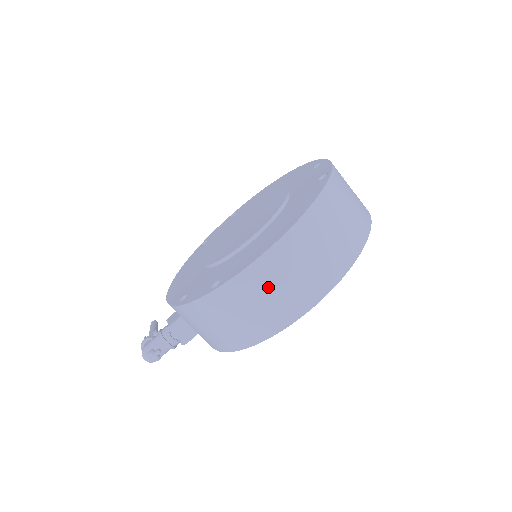
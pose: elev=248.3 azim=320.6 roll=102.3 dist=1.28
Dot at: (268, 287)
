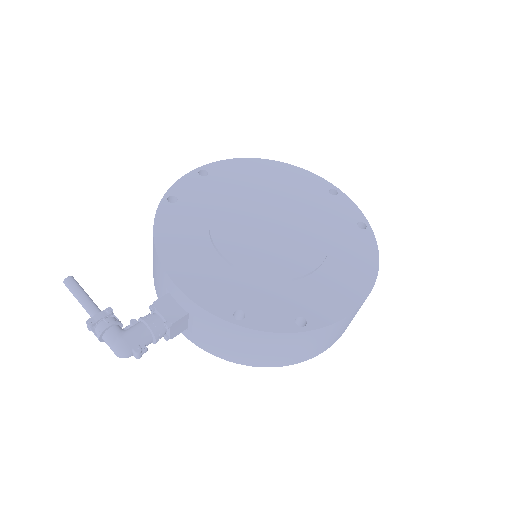
Dot at: (336, 332)
